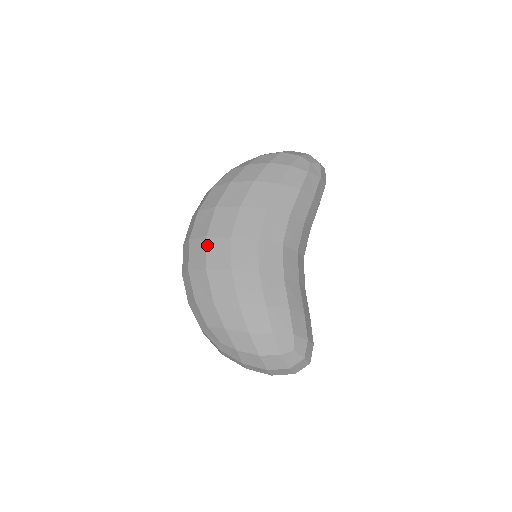
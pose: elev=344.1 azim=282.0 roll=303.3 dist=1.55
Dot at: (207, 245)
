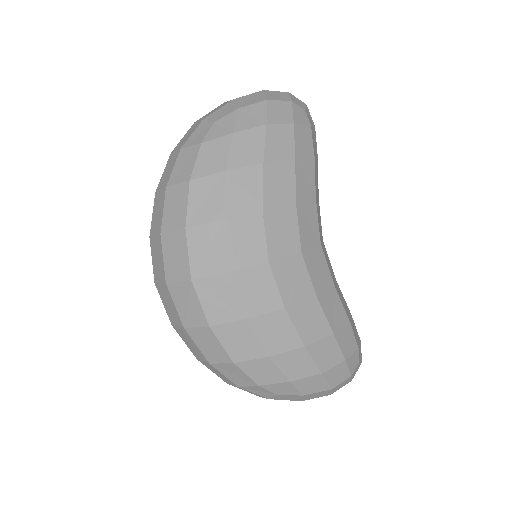
Dot at: (235, 284)
